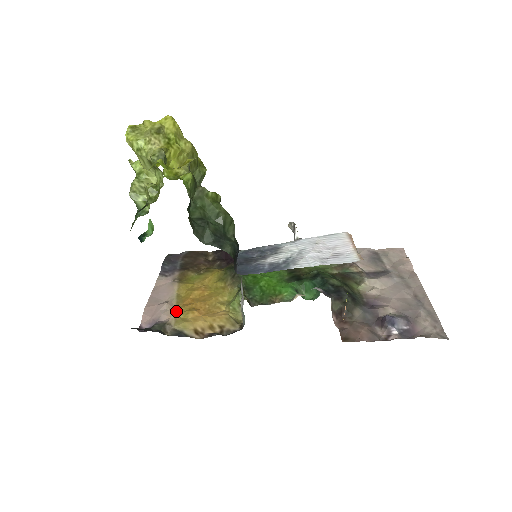
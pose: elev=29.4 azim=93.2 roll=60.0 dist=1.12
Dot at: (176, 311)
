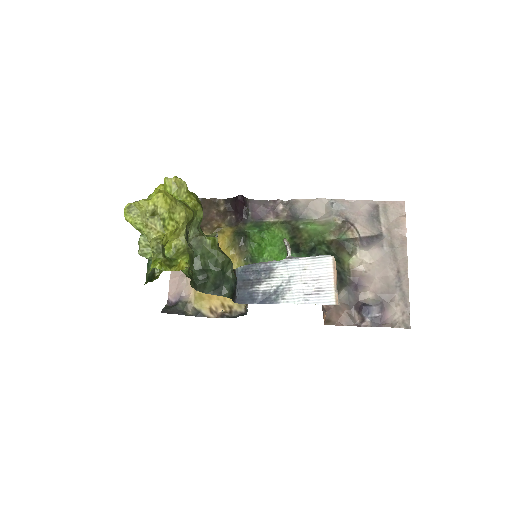
Dot at: occluded
